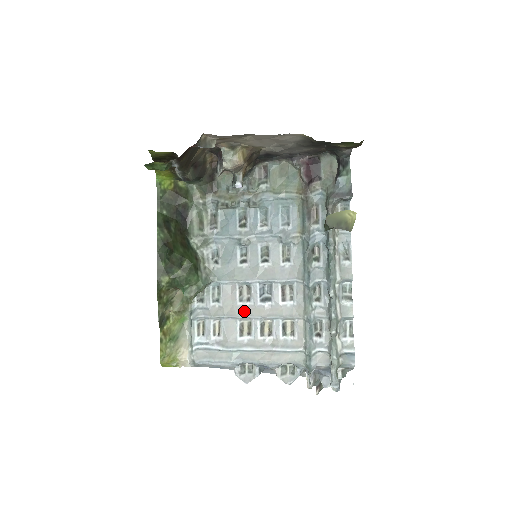
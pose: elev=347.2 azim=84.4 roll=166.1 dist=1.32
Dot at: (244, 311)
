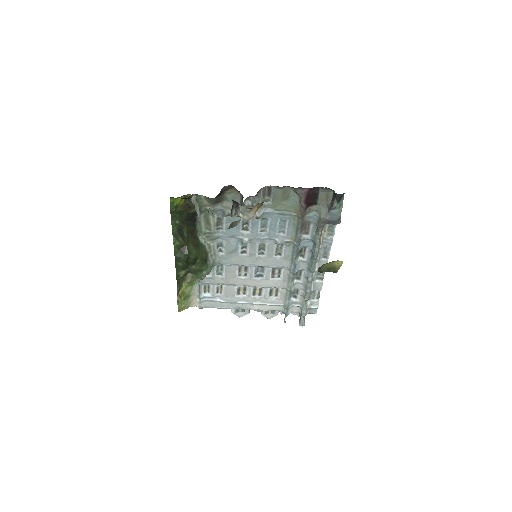
Dot at: (242, 282)
